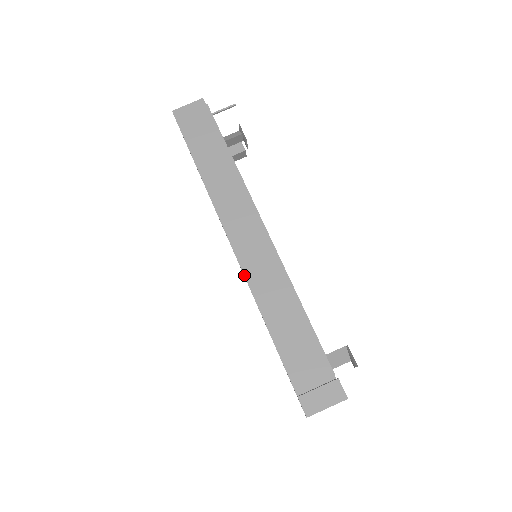
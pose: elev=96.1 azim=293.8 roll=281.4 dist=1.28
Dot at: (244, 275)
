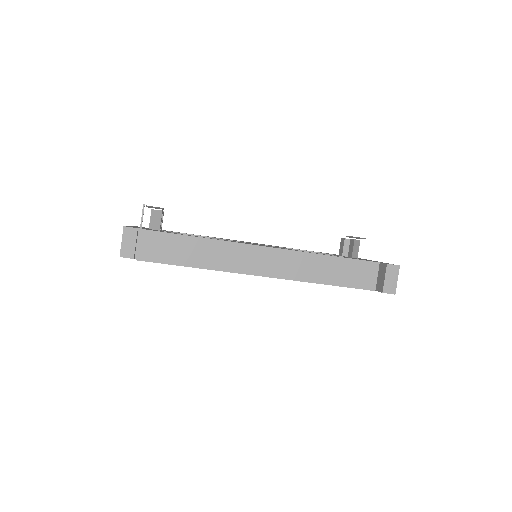
Dot at: occluded
